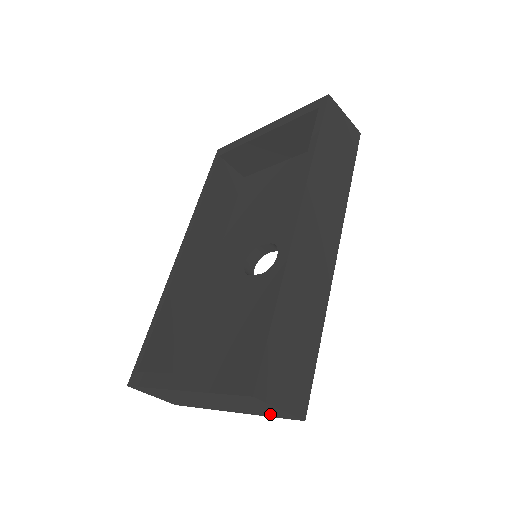
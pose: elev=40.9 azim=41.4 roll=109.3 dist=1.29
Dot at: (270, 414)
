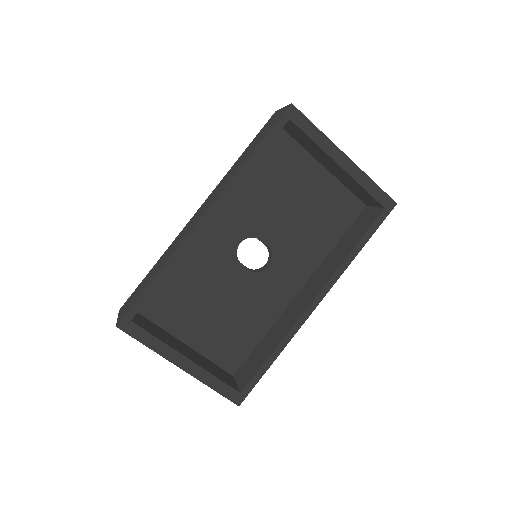
Dot at: occluded
